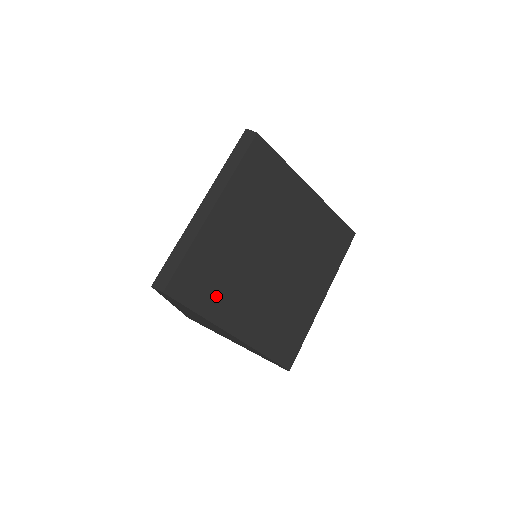
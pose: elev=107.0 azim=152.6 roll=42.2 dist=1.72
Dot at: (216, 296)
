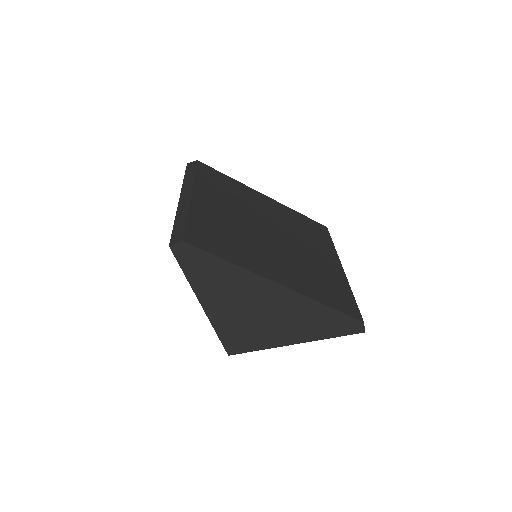
Dot at: (238, 251)
